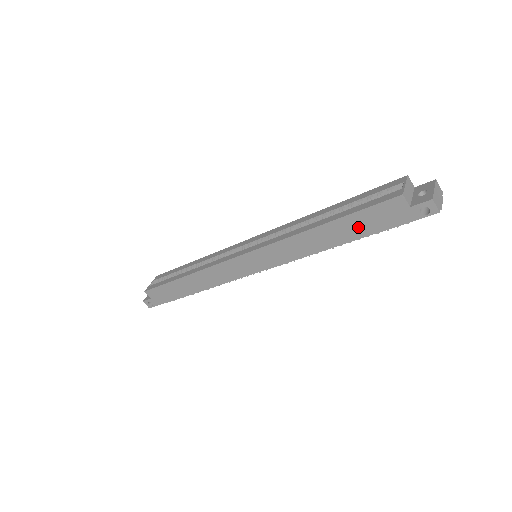
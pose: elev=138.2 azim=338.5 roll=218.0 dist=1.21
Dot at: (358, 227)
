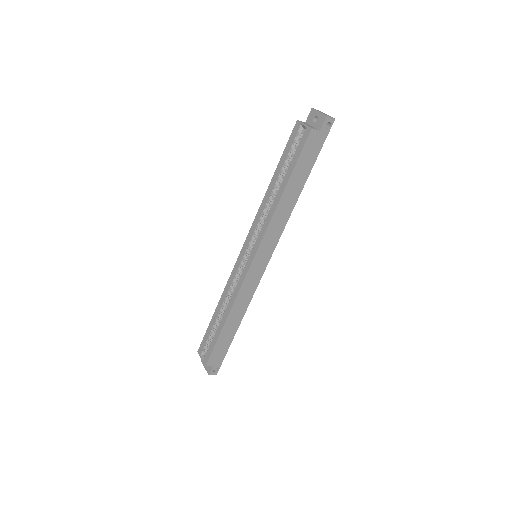
Dot at: (303, 170)
